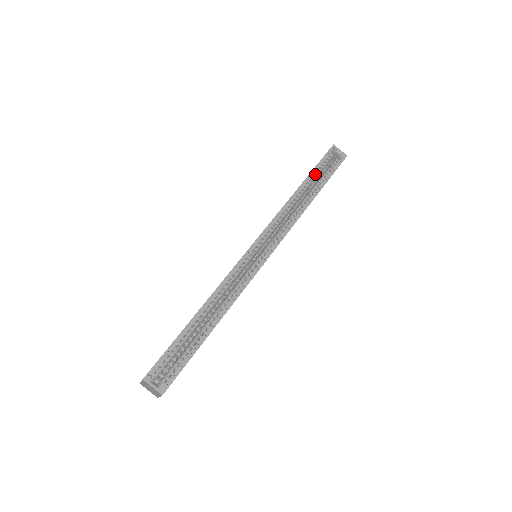
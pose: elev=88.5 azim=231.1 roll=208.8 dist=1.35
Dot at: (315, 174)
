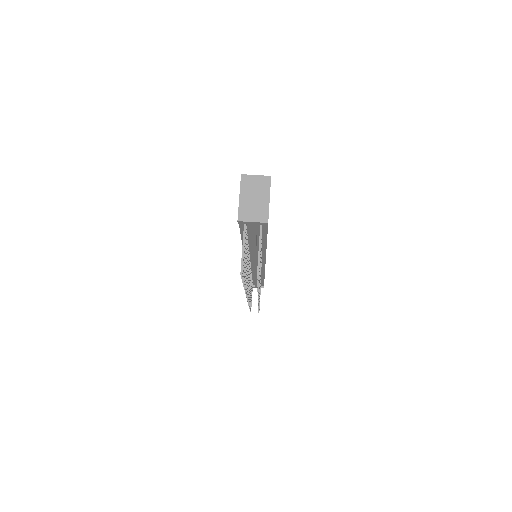
Dot at: occluded
